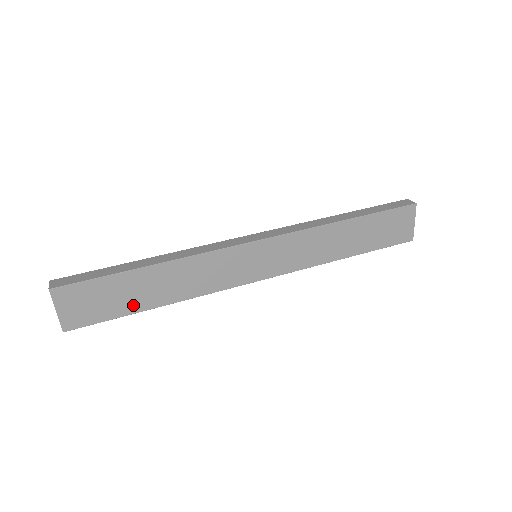
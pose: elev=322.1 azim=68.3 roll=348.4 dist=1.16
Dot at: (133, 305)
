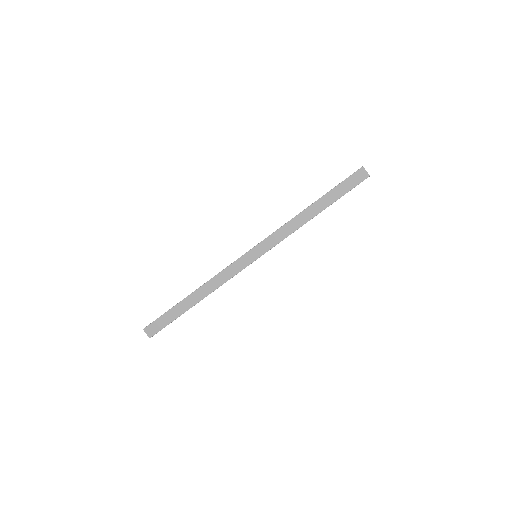
Dot at: occluded
